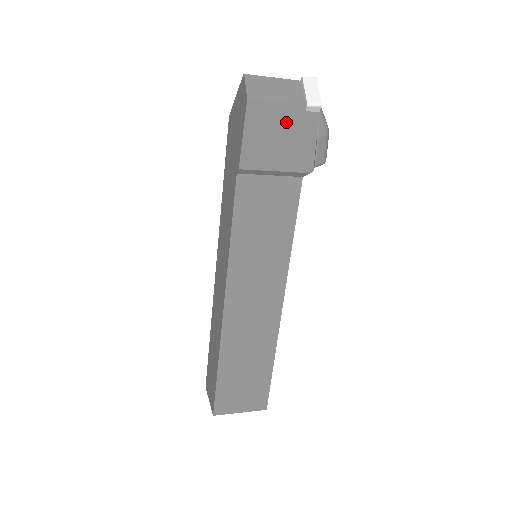
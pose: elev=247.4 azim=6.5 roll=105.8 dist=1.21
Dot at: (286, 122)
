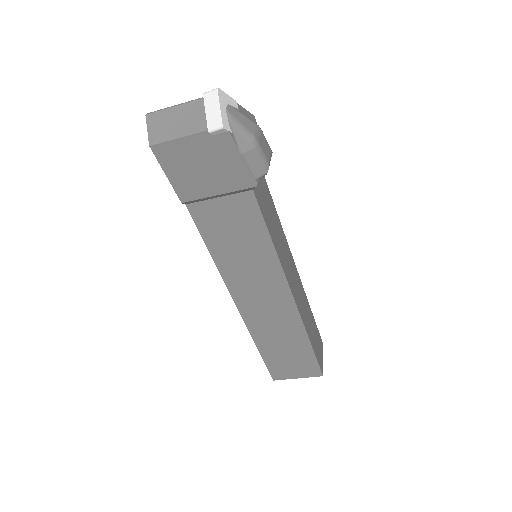
Dot at: (200, 152)
